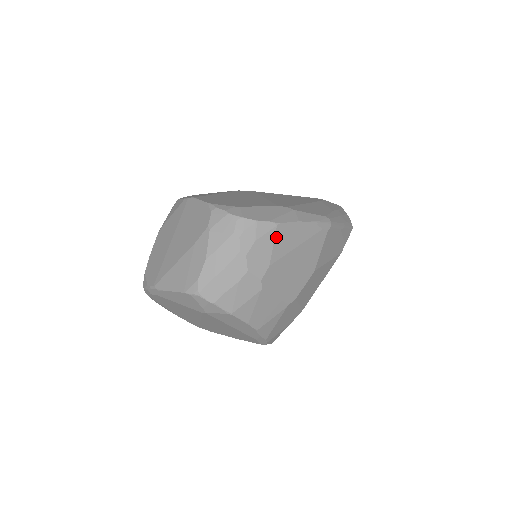
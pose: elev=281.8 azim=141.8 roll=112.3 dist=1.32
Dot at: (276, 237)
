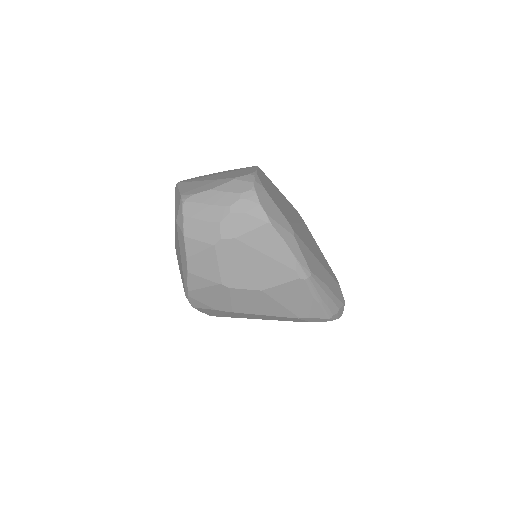
Dot at: (259, 228)
